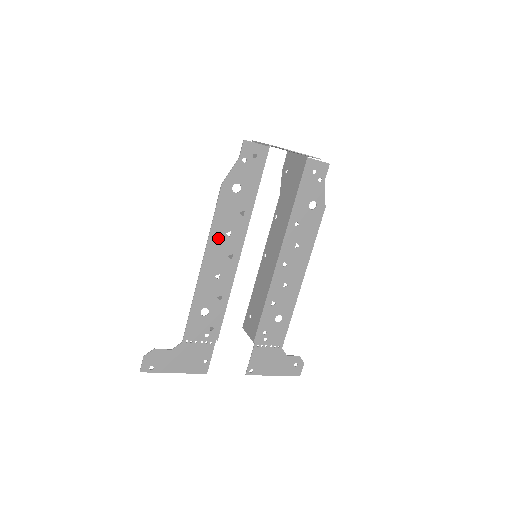
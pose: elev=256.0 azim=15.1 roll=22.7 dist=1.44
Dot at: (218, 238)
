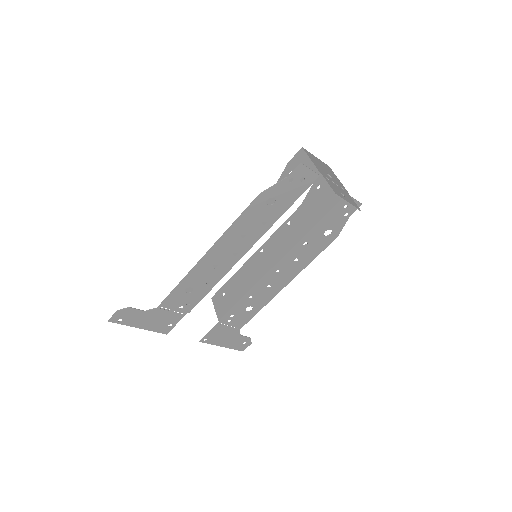
Dot at: (232, 237)
